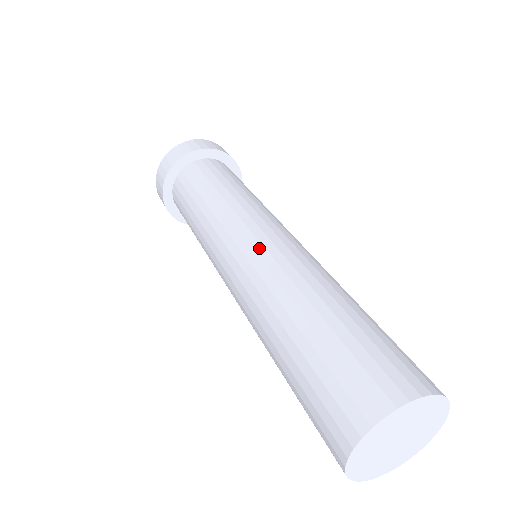
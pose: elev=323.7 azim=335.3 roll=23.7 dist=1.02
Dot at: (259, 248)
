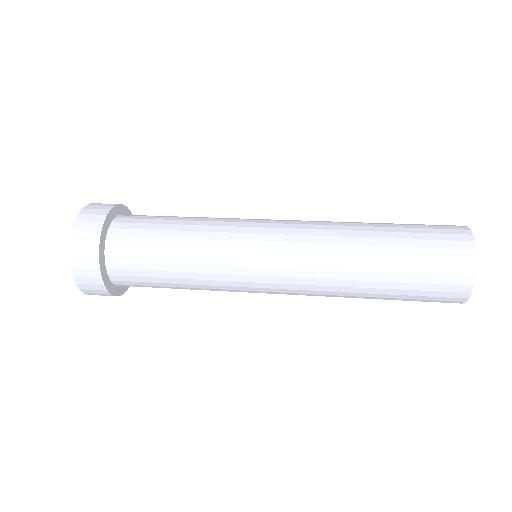
Dot at: (291, 222)
